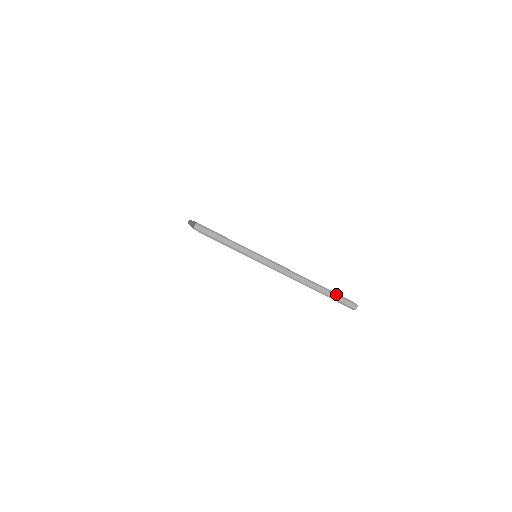
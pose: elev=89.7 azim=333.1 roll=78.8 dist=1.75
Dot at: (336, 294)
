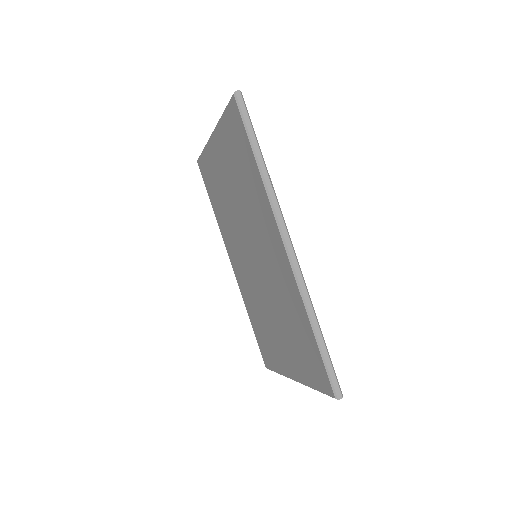
Dot at: occluded
